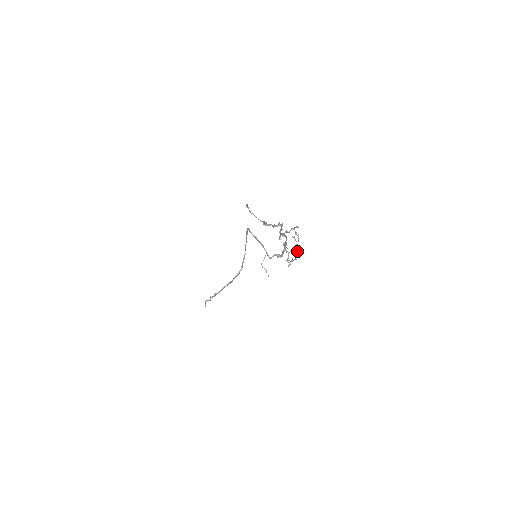
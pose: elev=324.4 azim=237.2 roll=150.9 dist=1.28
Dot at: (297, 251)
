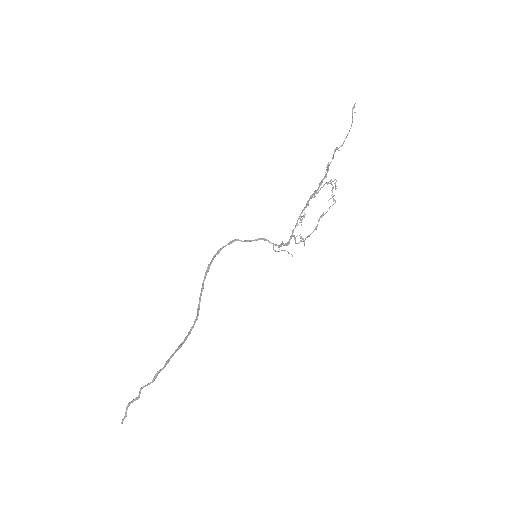
Dot at: (335, 201)
